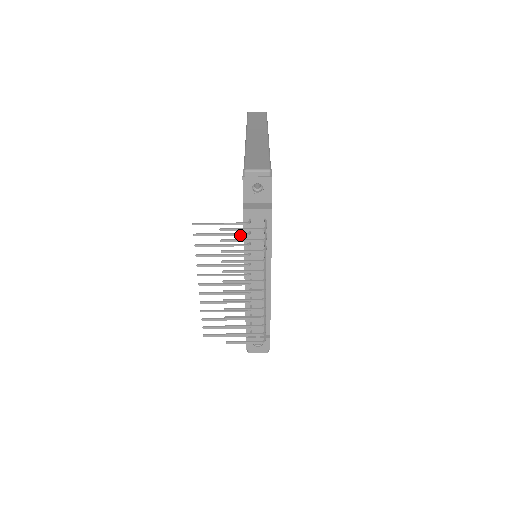
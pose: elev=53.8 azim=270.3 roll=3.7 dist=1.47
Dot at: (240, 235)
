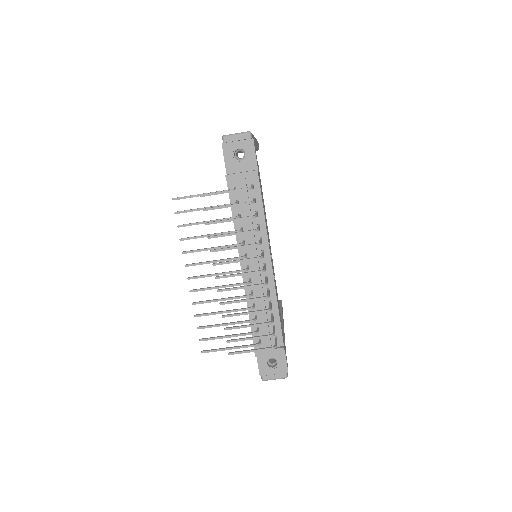
Dot at: occluded
